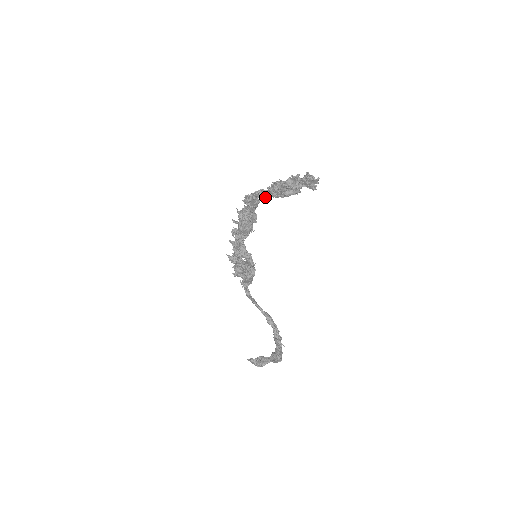
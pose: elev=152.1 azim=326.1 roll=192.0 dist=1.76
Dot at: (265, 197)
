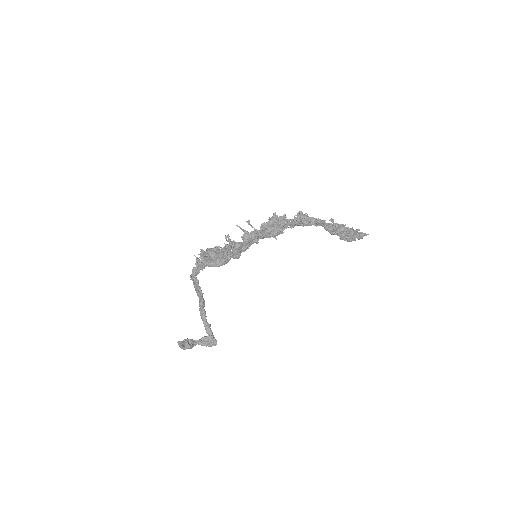
Dot at: (319, 225)
